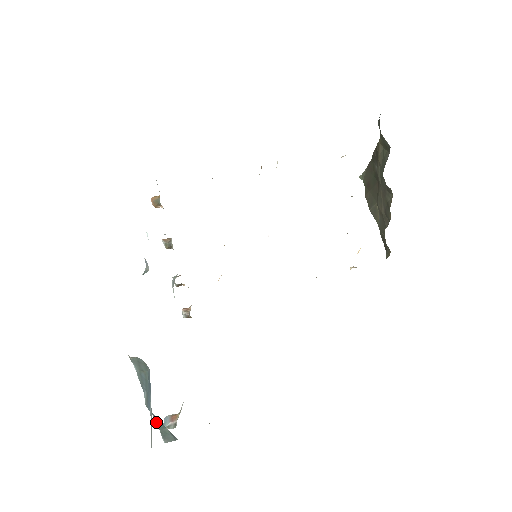
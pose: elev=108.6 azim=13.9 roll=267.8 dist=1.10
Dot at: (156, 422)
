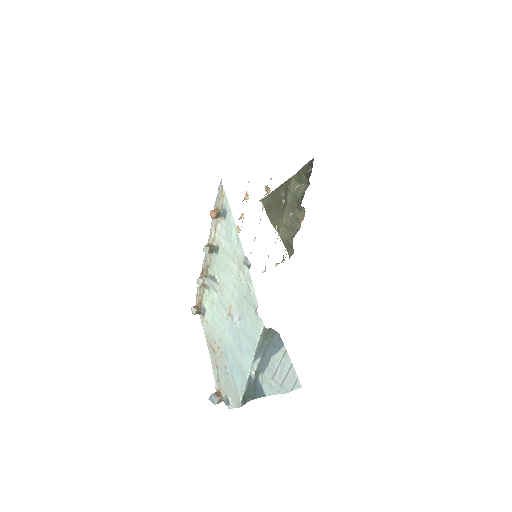
Dot at: (246, 387)
